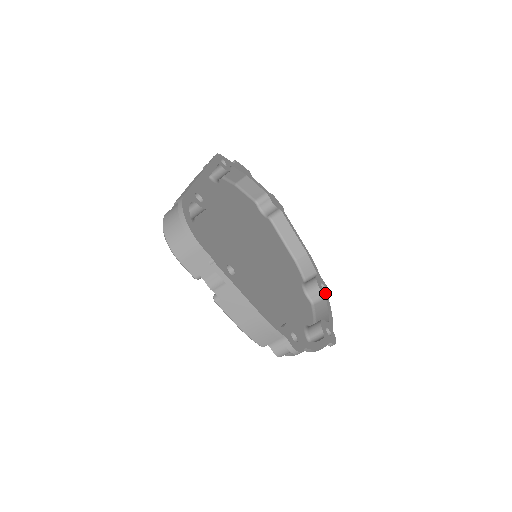
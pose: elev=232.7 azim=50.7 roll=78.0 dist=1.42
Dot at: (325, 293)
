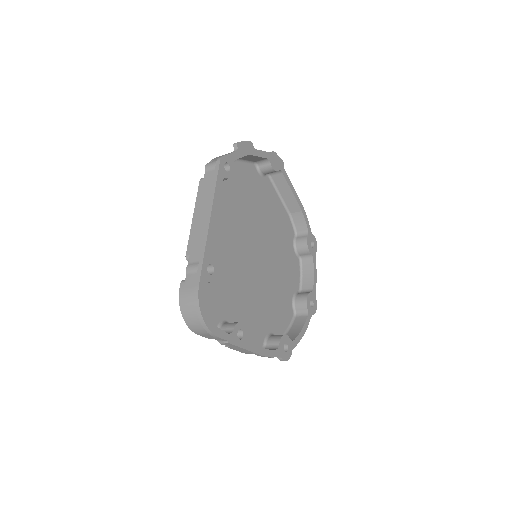
Dot at: (313, 252)
